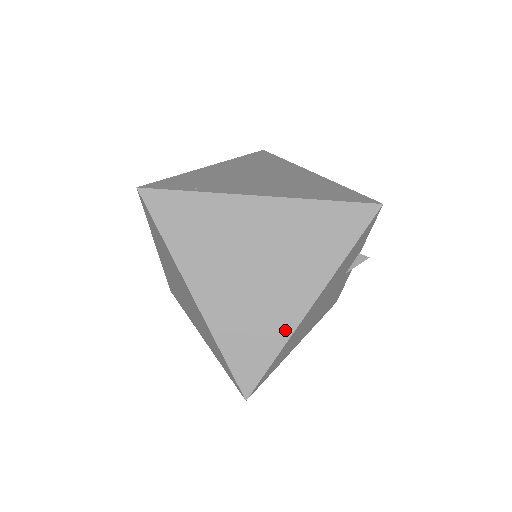
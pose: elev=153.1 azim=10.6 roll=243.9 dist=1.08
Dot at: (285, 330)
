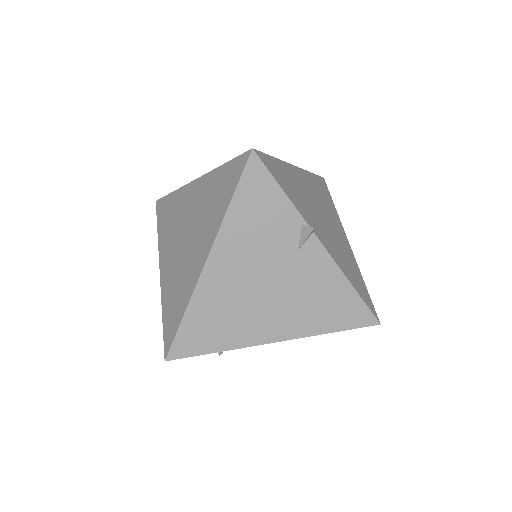
Dot at: (190, 289)
